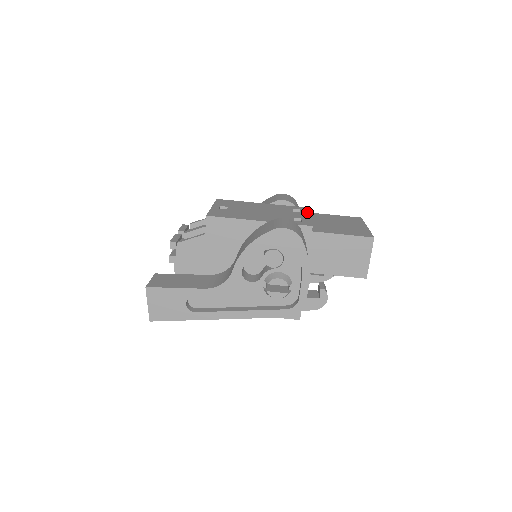
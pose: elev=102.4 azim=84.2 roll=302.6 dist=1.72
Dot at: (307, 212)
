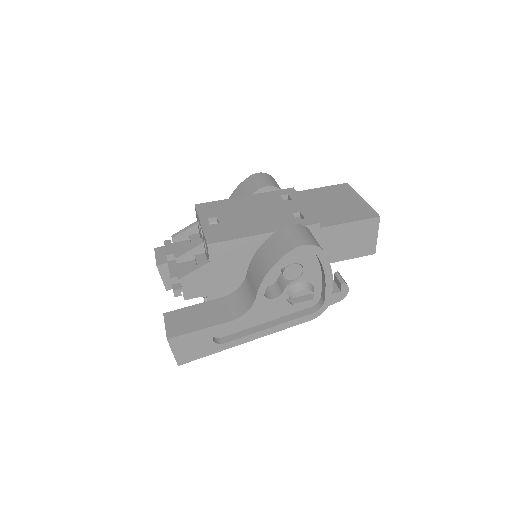
Dot at: (298, 197)
